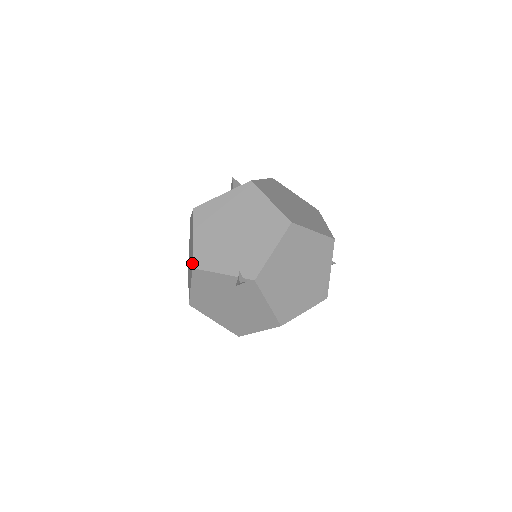
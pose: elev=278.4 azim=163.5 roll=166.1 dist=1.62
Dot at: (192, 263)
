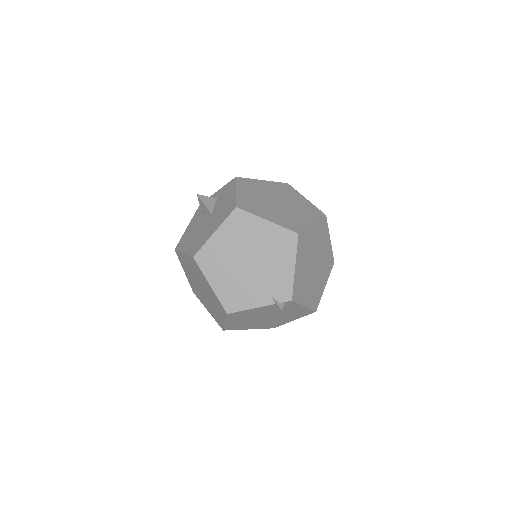
Dot at: (224, 310)
